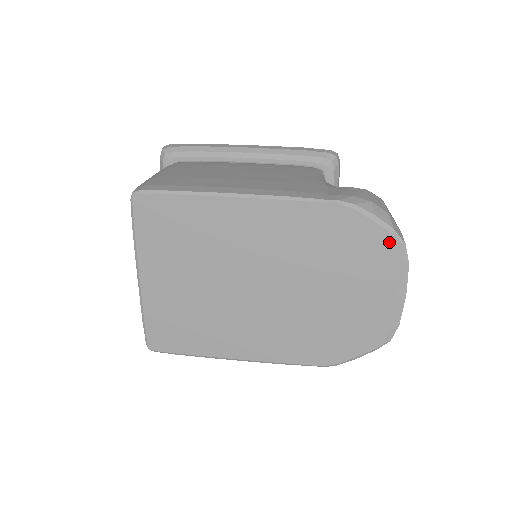
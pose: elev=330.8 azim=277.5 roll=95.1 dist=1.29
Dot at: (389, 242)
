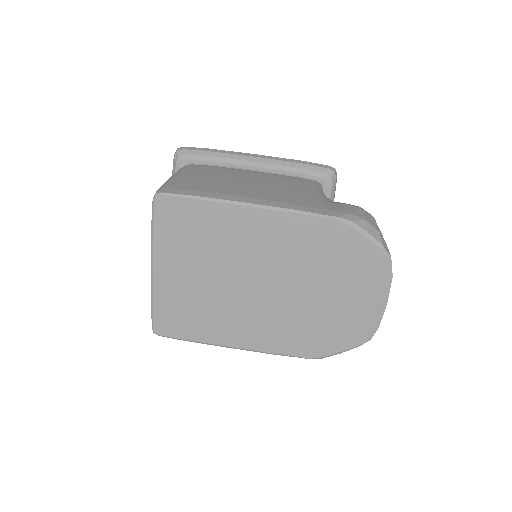
Dot at: (377, 256)
